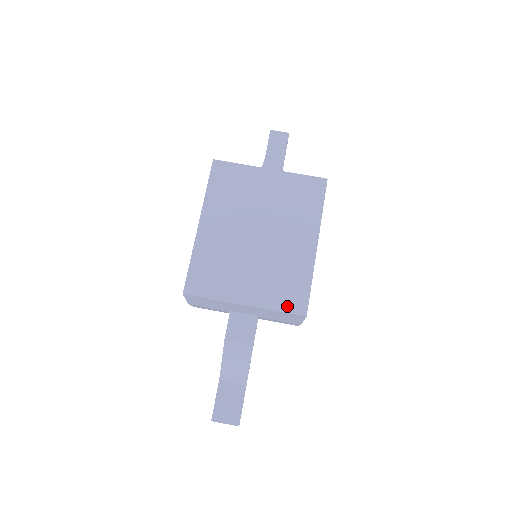
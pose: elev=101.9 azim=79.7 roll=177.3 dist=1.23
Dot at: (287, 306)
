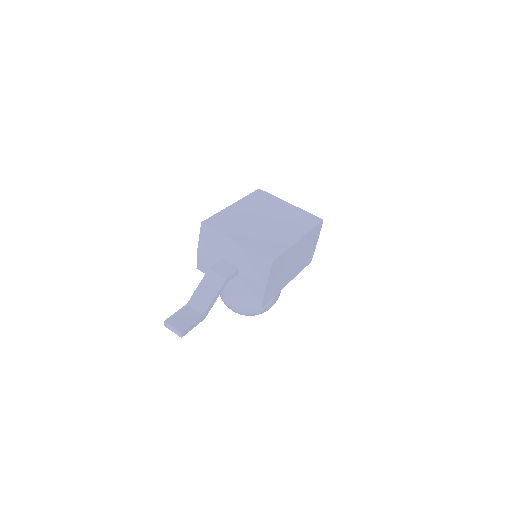
Dot at: (263, 252)
